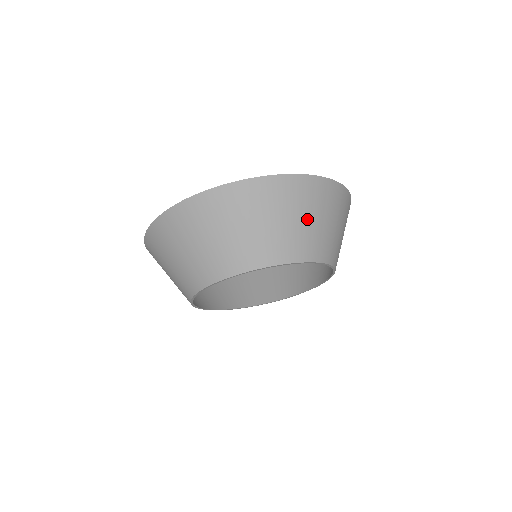
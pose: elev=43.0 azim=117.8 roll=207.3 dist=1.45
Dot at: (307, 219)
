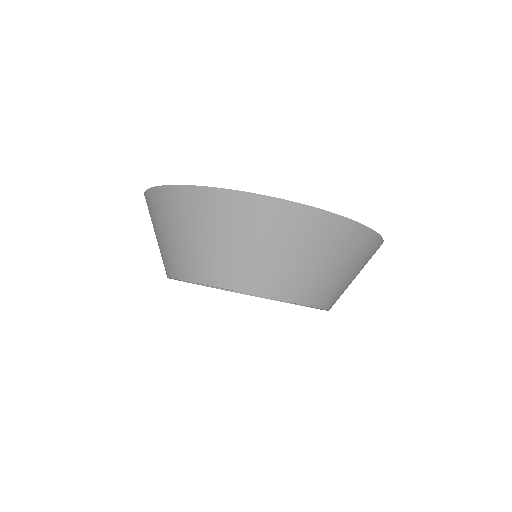
Dot at: (351, 273)
